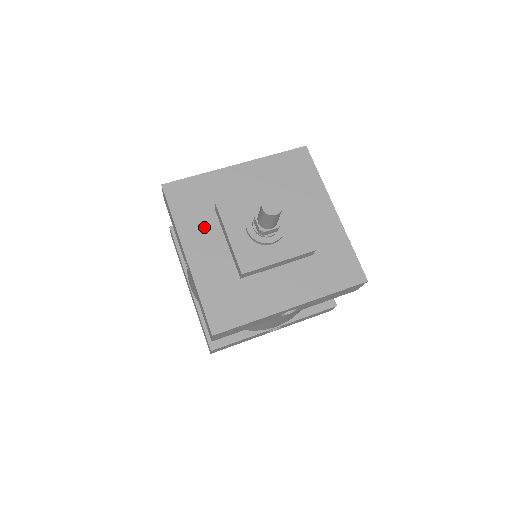
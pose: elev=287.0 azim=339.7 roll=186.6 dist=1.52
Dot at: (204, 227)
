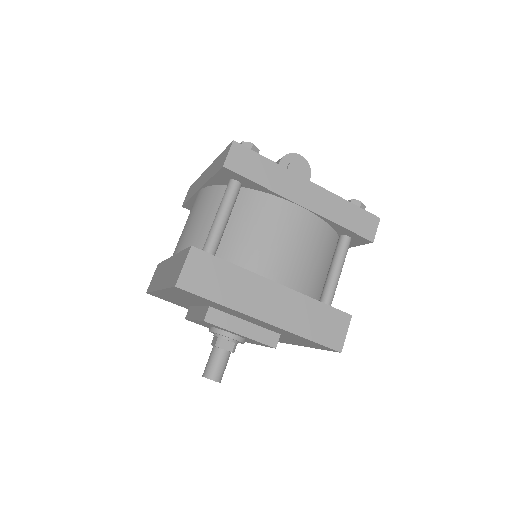
Dot at: occluded
